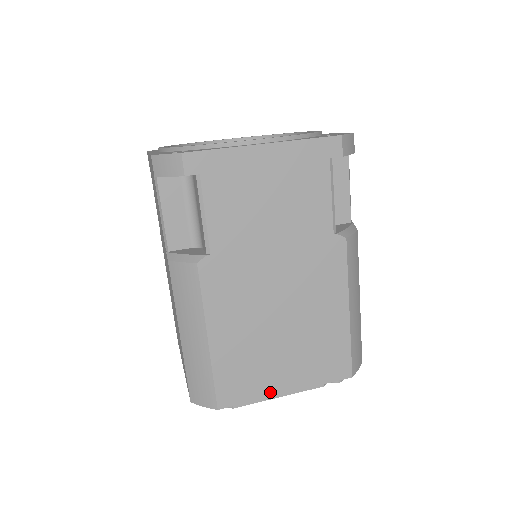
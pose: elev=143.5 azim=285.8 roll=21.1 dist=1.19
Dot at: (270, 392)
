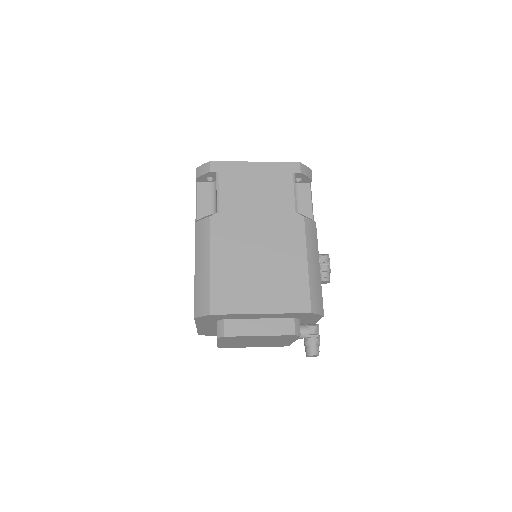
Dot at: (249, 310)
